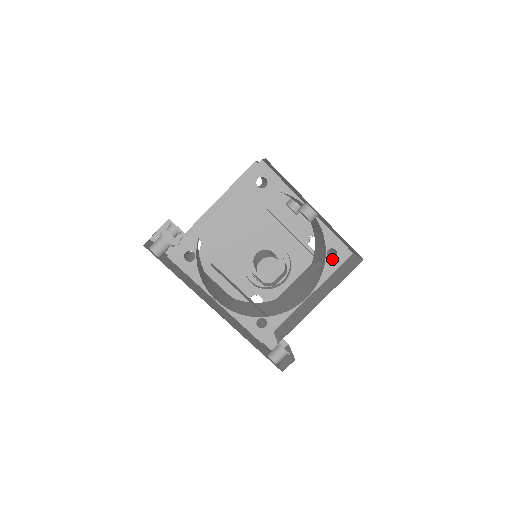
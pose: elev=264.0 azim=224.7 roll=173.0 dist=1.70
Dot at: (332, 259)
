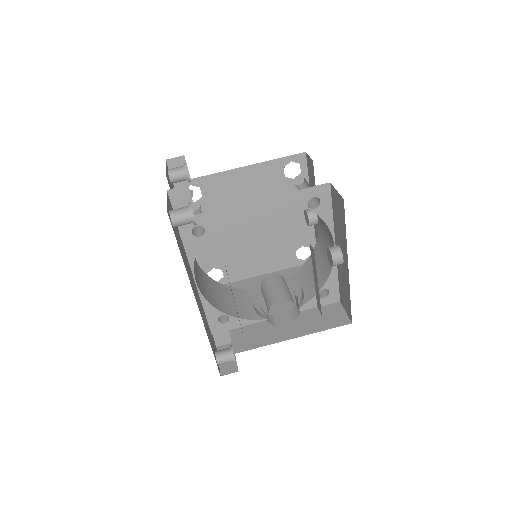
Dot at: (321, 297)
